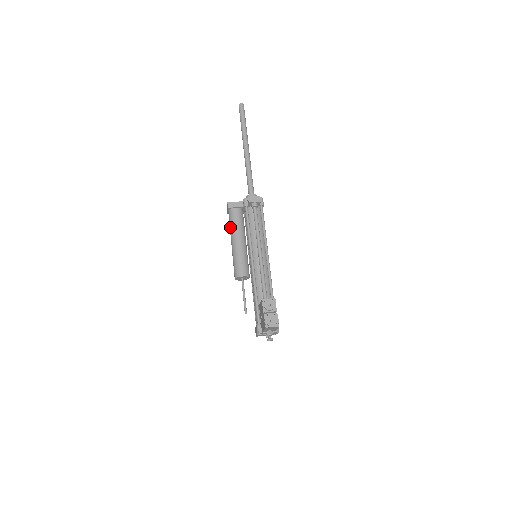
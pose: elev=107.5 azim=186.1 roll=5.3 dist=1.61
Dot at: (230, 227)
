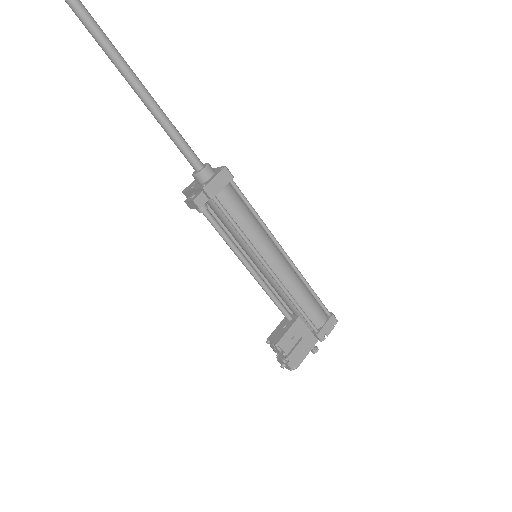
Dot at: occluded
